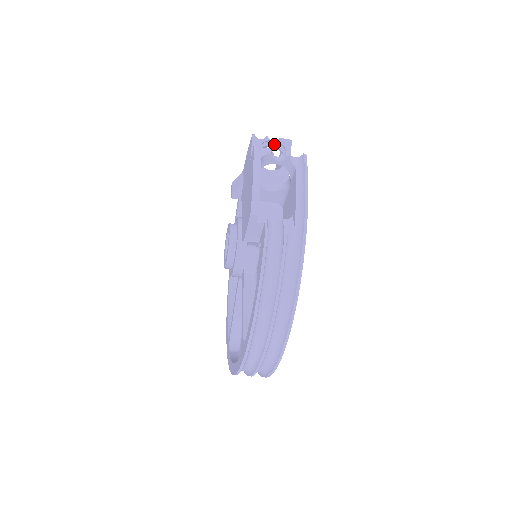
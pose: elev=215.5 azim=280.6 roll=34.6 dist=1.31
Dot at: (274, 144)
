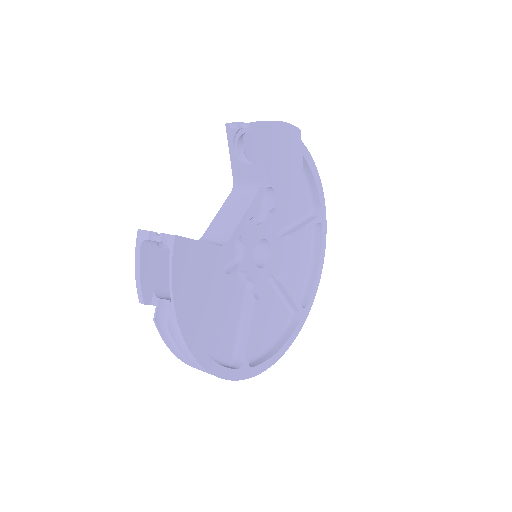
Dot at: (249, 130)
